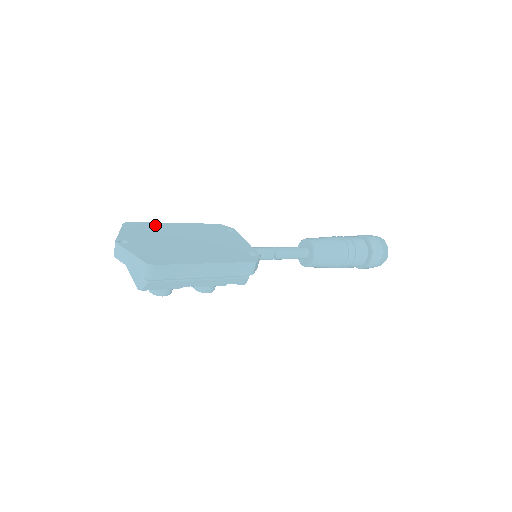
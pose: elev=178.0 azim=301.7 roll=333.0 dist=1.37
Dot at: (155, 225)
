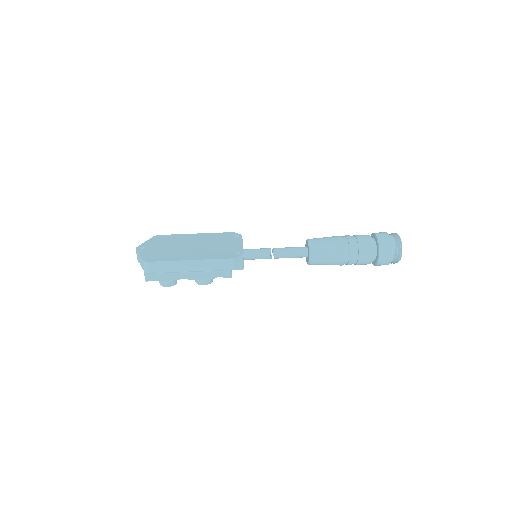
Dot at: (177, 236)
